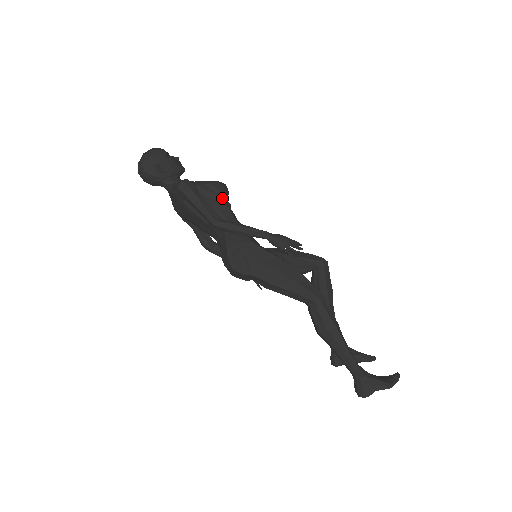
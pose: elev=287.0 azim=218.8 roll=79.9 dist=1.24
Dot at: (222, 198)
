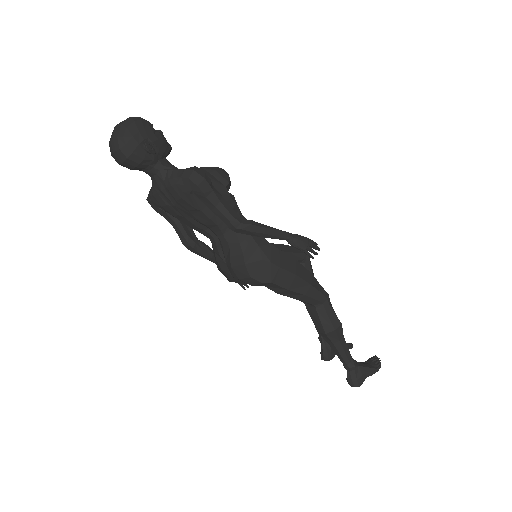
Dot at: (227, 190)
